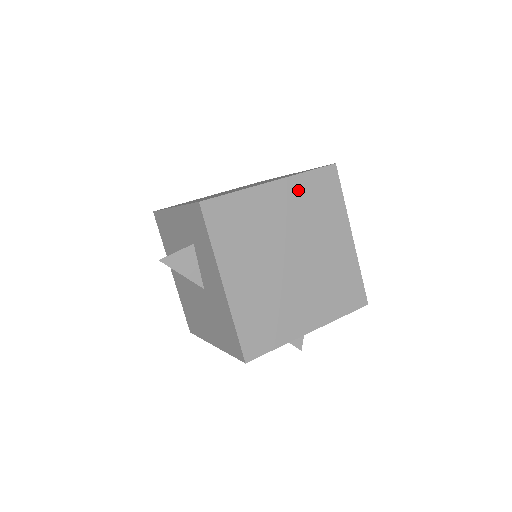
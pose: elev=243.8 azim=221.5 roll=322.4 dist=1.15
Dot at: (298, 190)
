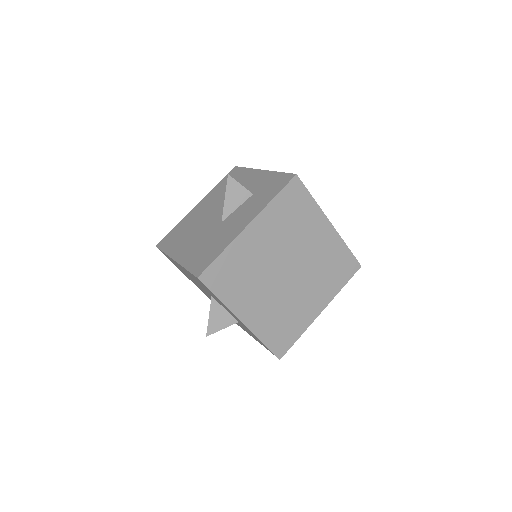
Dot at: (334, 247)
